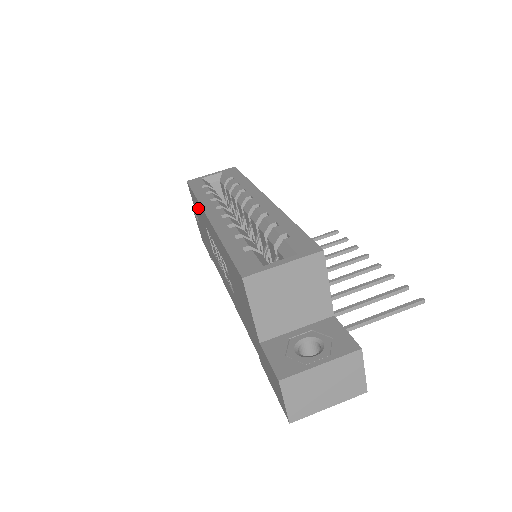
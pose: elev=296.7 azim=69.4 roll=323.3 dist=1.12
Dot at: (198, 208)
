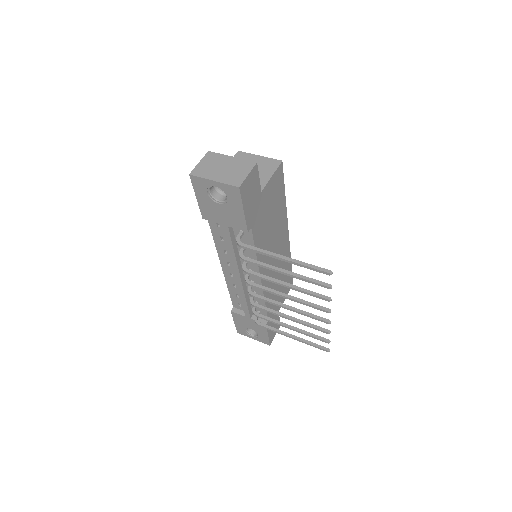
Dot at: occluded
